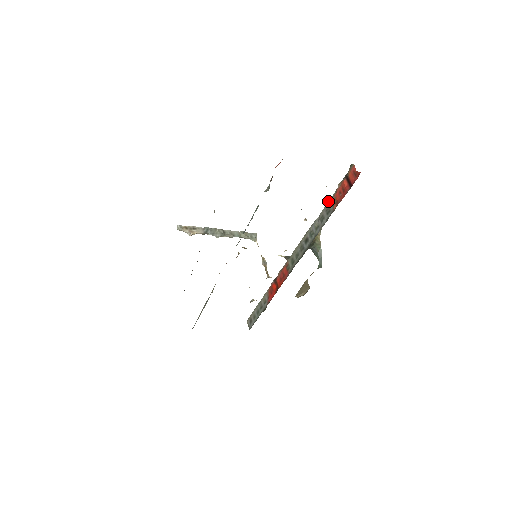
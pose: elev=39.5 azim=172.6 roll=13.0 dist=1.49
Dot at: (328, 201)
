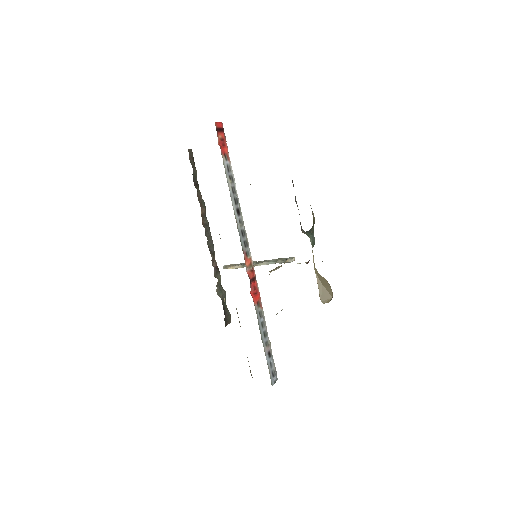
Dot at: occluded
